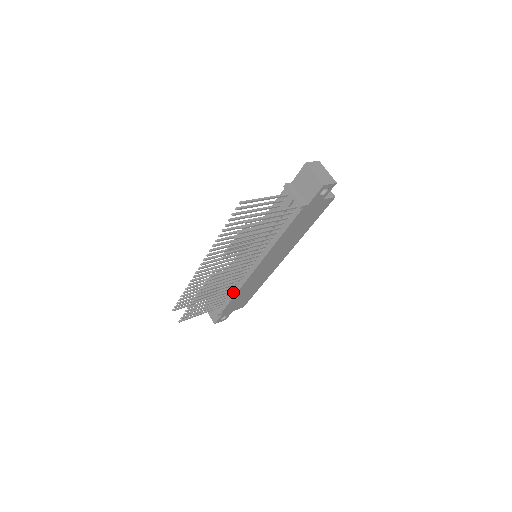
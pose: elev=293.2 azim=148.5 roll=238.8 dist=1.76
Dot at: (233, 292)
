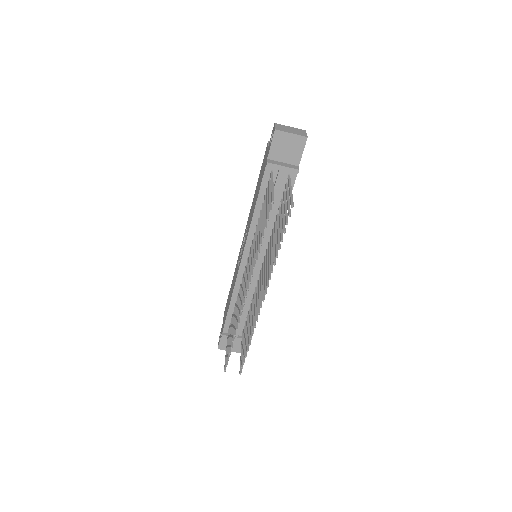
Dot at: occluded
